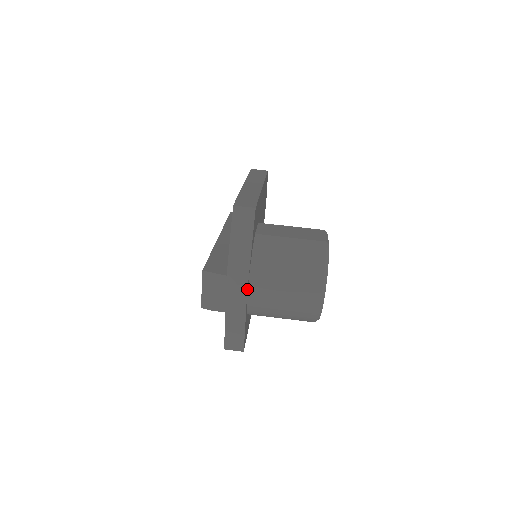
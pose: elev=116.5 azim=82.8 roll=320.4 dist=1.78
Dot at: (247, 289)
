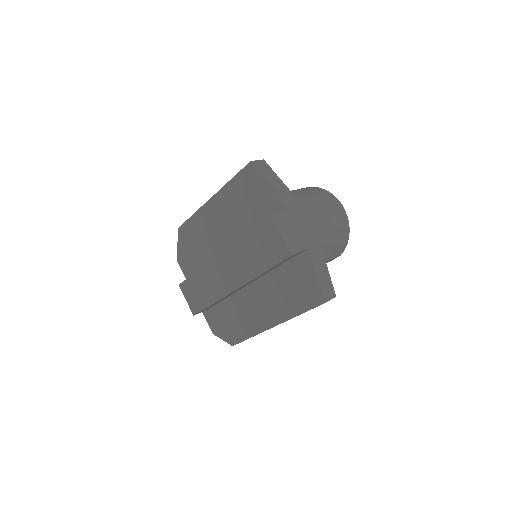
Dot at: (309, 214)
